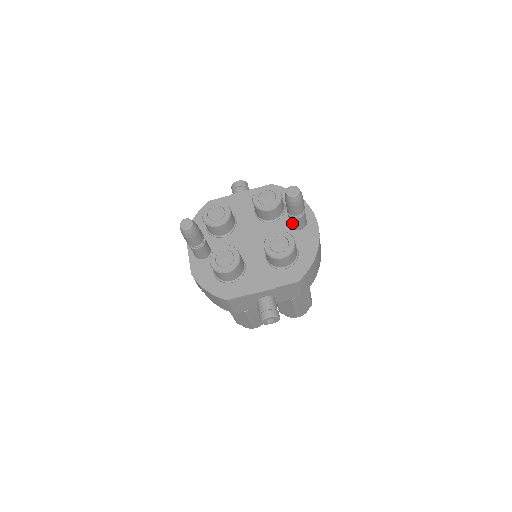
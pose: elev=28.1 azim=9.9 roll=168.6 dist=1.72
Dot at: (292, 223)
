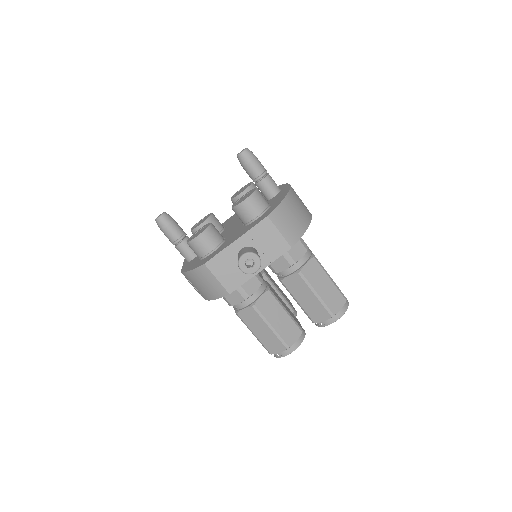
Dot at: (263, 192)
